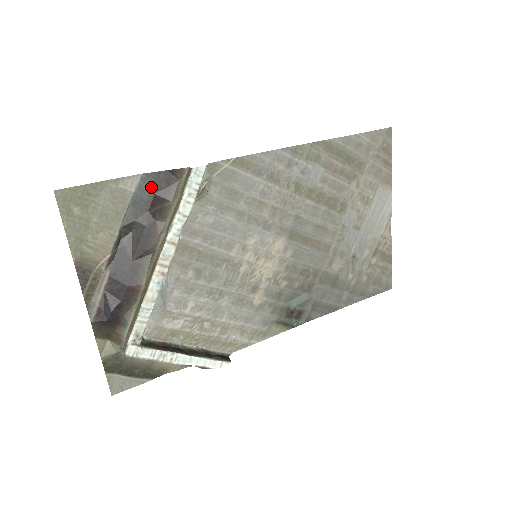
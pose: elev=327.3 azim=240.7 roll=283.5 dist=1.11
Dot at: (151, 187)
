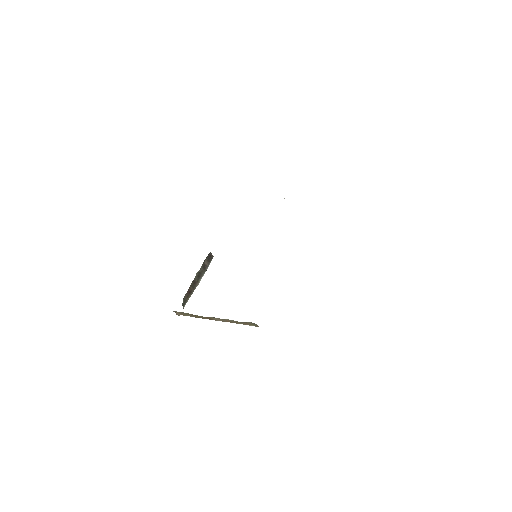
Dot at: occluded
